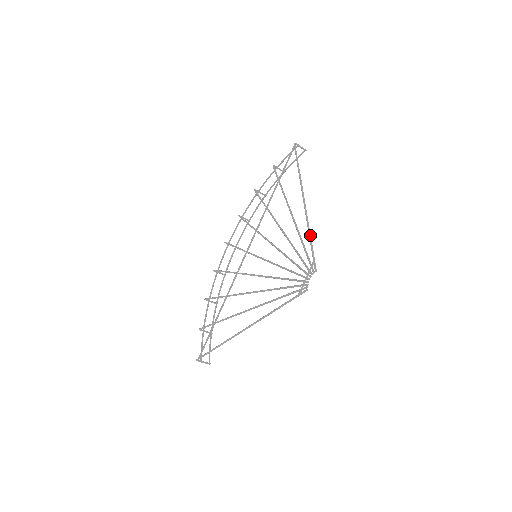
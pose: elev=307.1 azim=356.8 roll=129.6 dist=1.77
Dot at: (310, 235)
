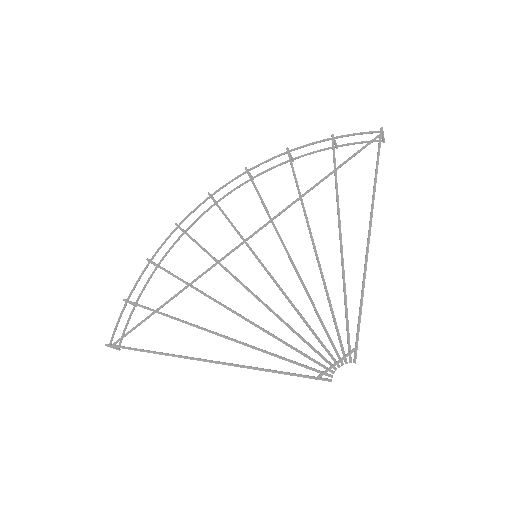
Dot at: occluded
